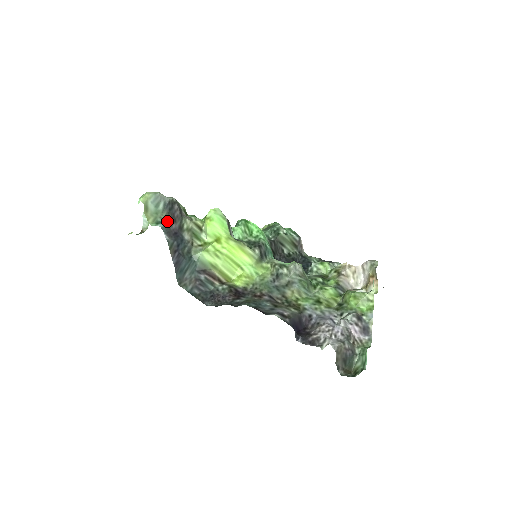
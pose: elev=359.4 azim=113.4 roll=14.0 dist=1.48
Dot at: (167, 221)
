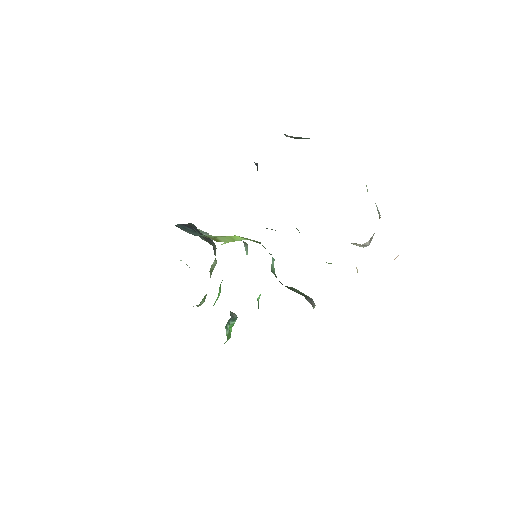
Dot at: (201, 233)
